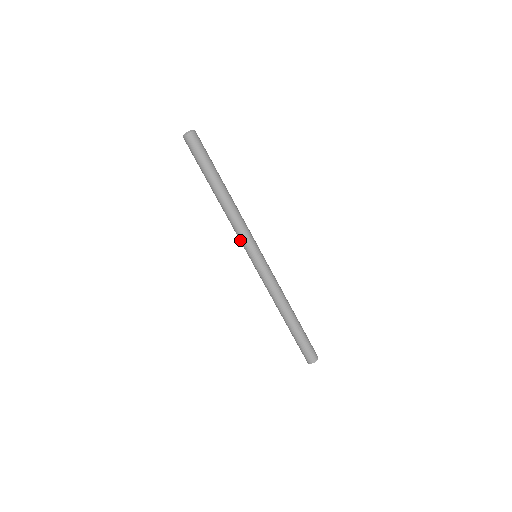
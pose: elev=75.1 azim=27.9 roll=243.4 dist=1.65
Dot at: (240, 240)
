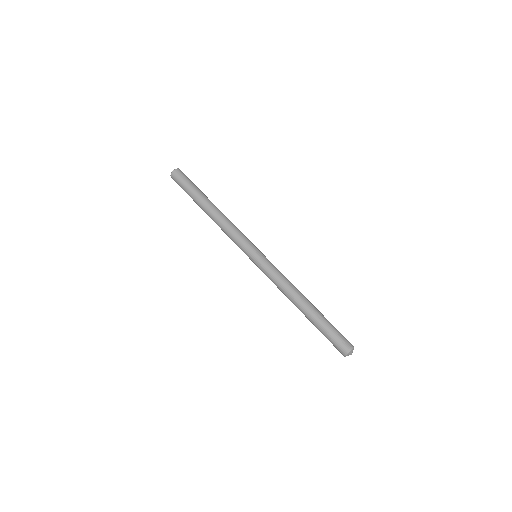
Dot at: (237, 245)
